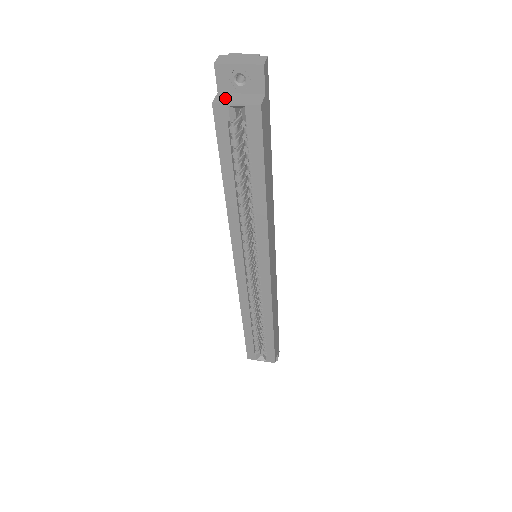
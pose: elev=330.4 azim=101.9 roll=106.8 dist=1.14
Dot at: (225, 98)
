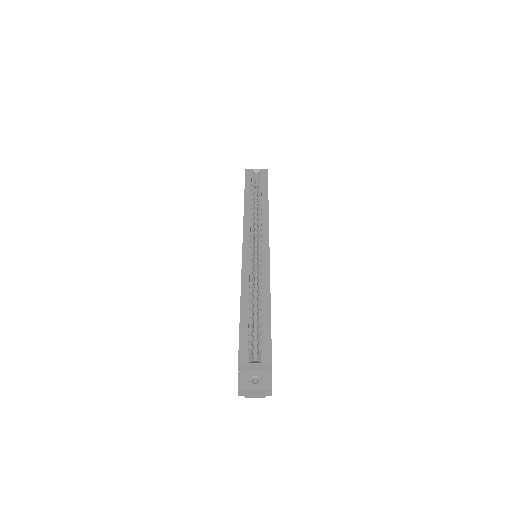
Dot at: occluded
